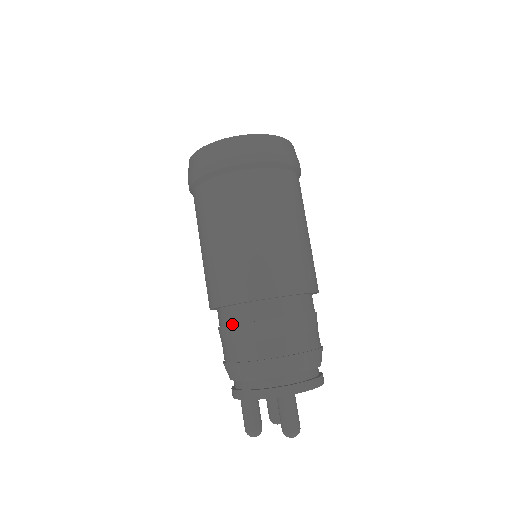
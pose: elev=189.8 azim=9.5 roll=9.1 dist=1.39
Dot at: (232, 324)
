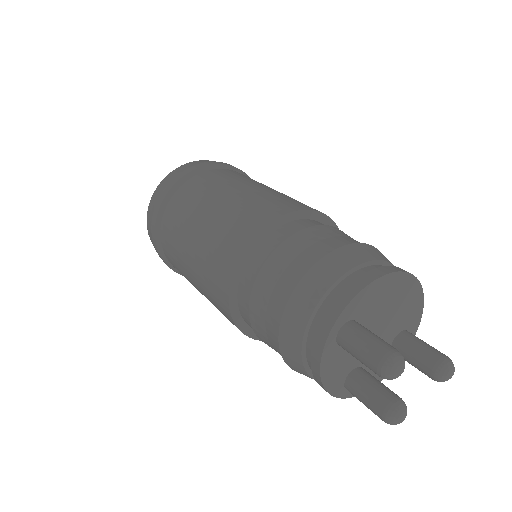
Dot at: (255, 331)
